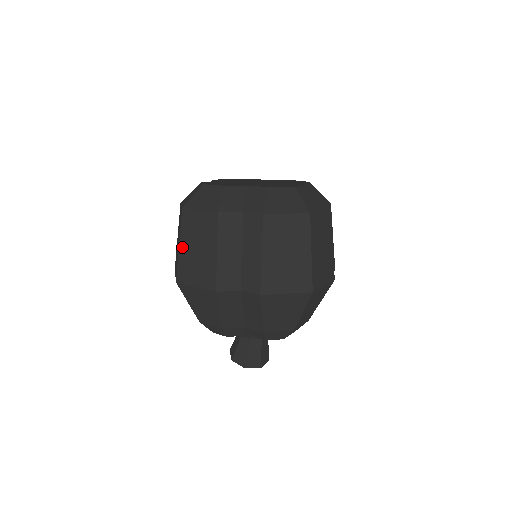
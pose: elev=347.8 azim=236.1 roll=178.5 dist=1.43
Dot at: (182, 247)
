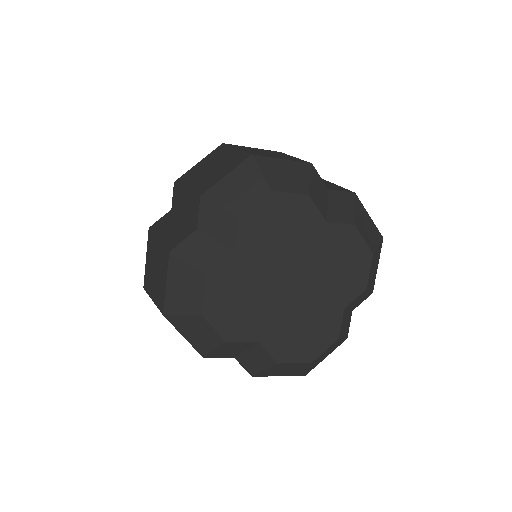
Dot at: occluded
